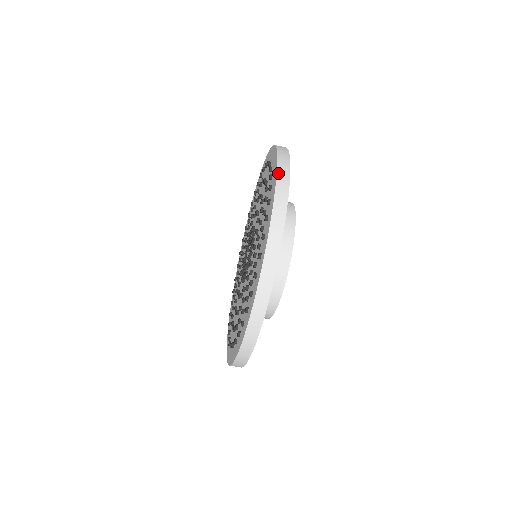
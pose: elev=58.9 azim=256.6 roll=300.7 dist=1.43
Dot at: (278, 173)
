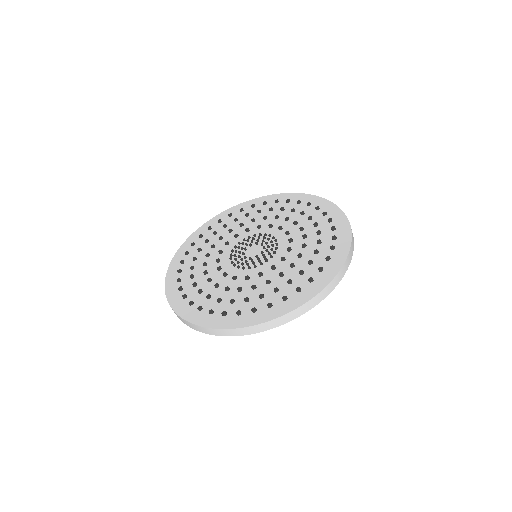
Dot at: (324, 290)
